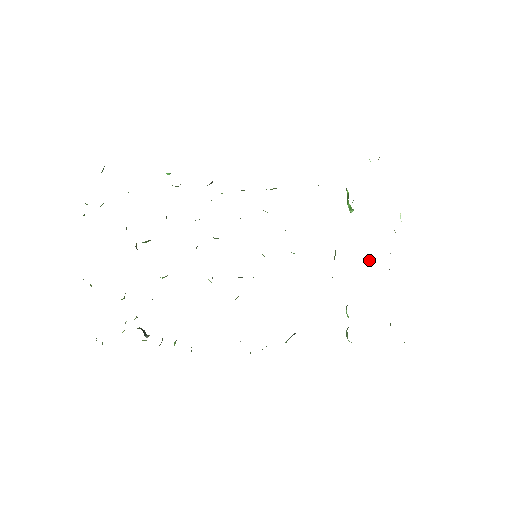
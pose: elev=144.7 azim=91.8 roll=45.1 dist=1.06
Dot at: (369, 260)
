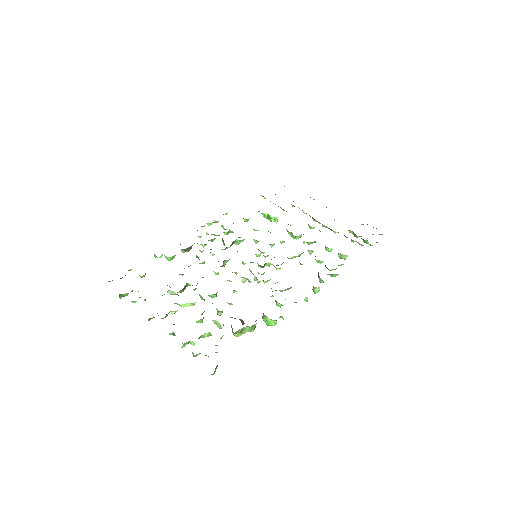
Dot at: occluded
